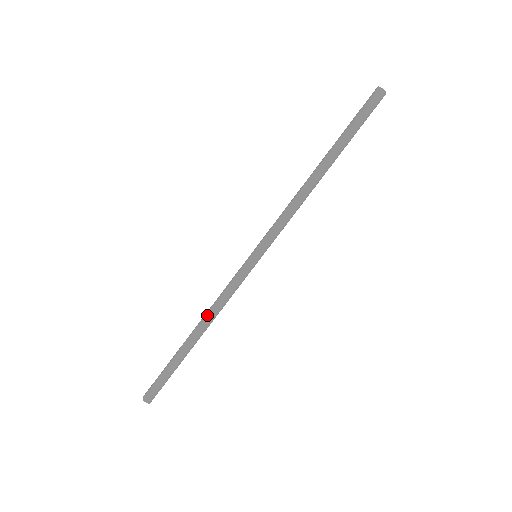
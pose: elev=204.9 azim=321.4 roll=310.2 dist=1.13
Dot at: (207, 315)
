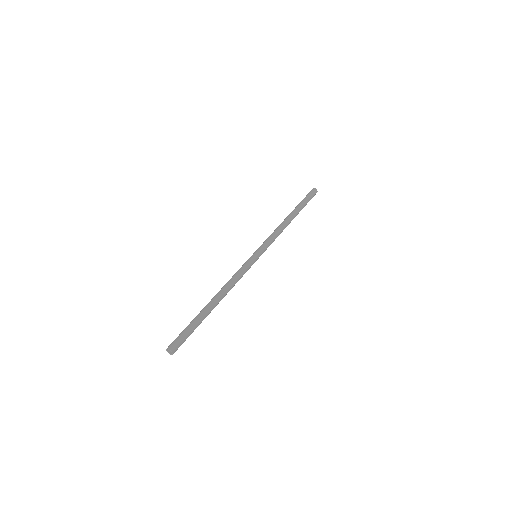
Dot at: (225, 286)
